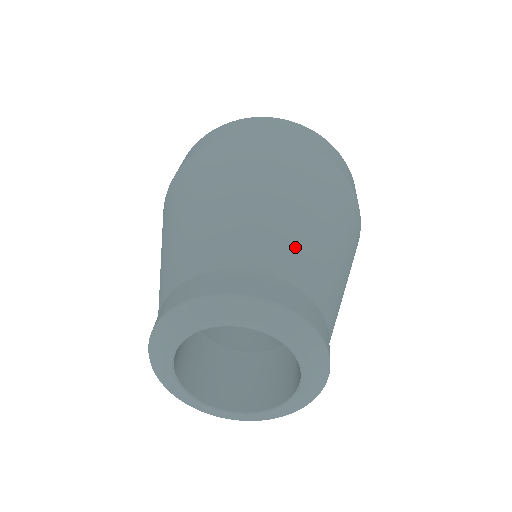
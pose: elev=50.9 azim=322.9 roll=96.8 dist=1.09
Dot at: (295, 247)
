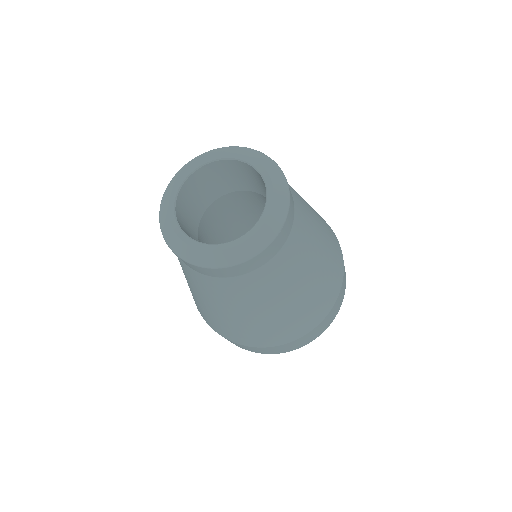
Dot at: (304, 207)
